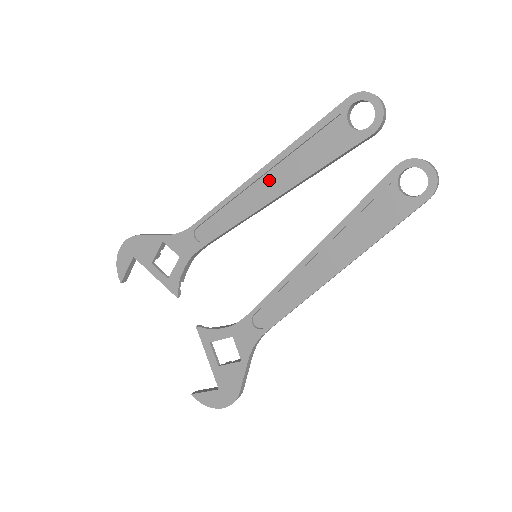
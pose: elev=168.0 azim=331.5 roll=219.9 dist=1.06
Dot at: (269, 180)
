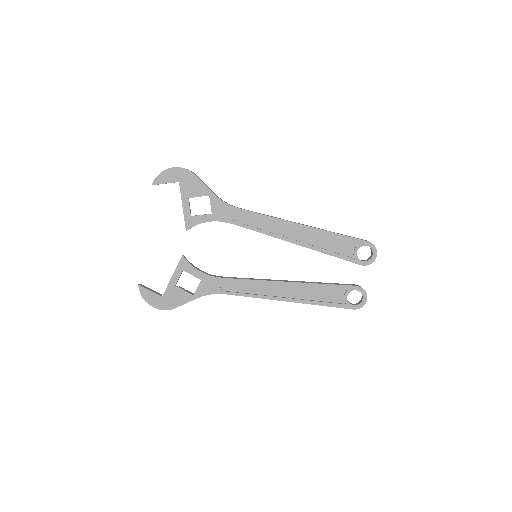
Dot at: (300, 233)
